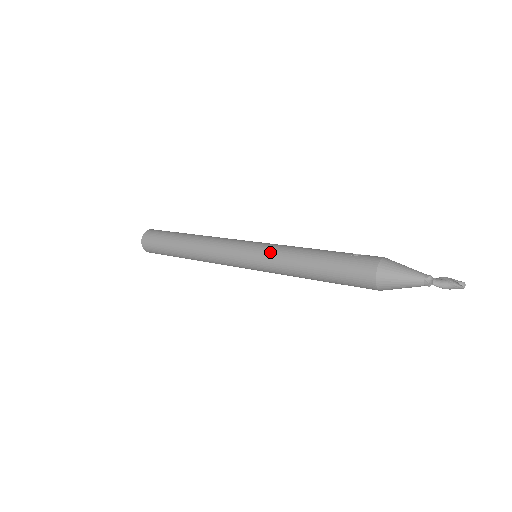
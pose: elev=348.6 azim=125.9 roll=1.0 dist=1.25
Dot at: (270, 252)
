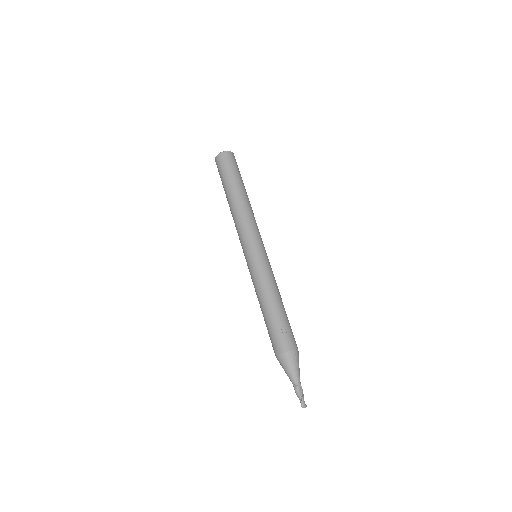
Dot at: (255, 272)
